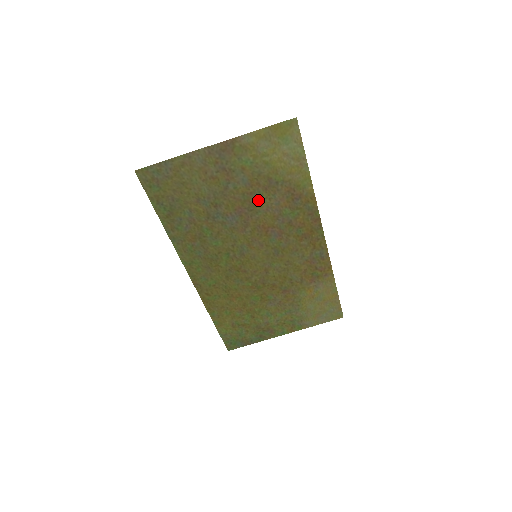
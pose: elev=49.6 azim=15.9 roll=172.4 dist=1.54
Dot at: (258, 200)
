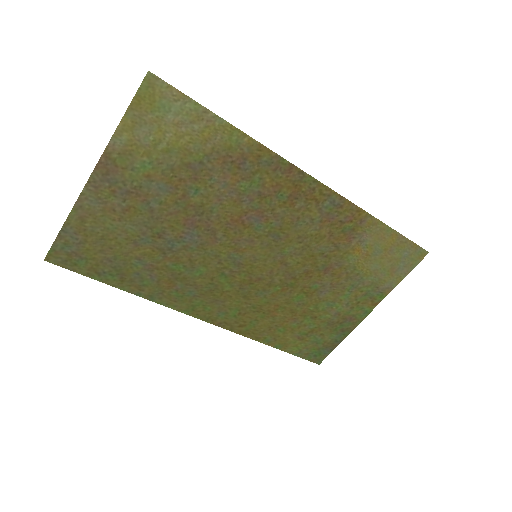
Dot at: (199, 197)
